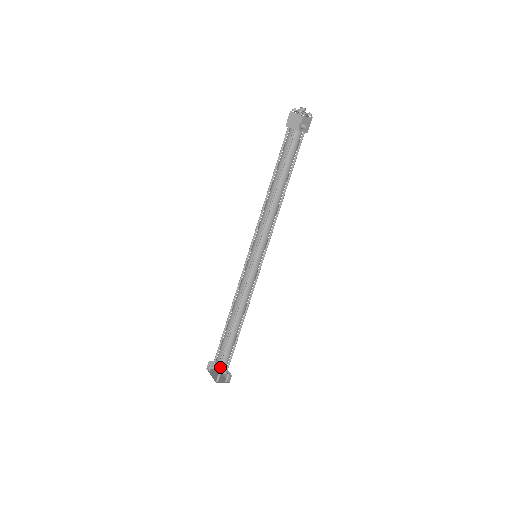
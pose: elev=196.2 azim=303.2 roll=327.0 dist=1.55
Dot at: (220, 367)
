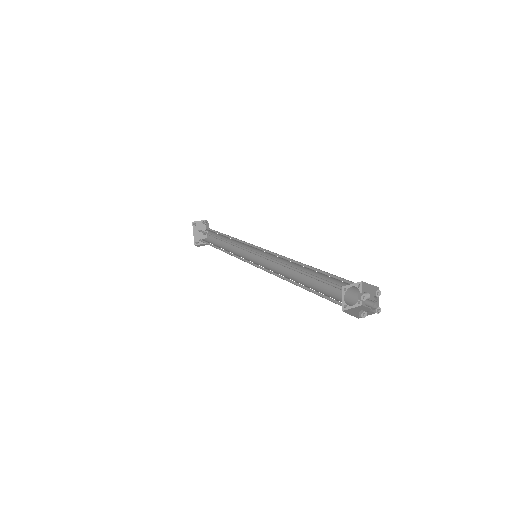
Dot at: (206, 221)
